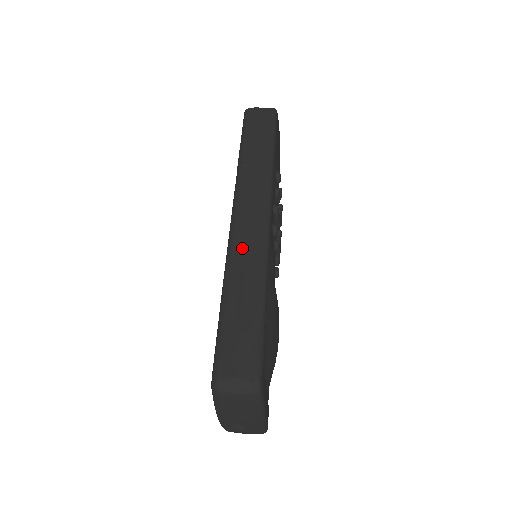
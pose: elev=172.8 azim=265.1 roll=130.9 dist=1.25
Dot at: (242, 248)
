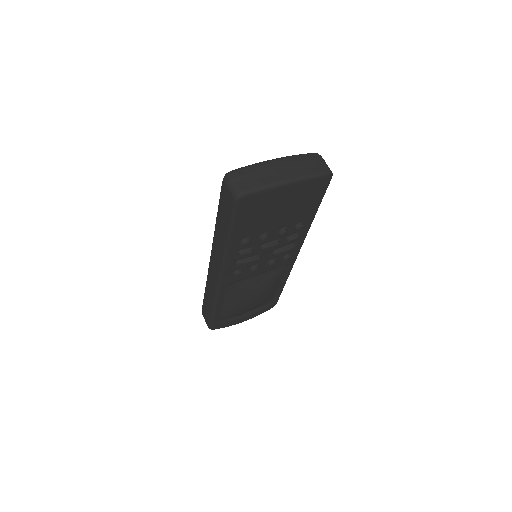
Dot at: (210, 279)
